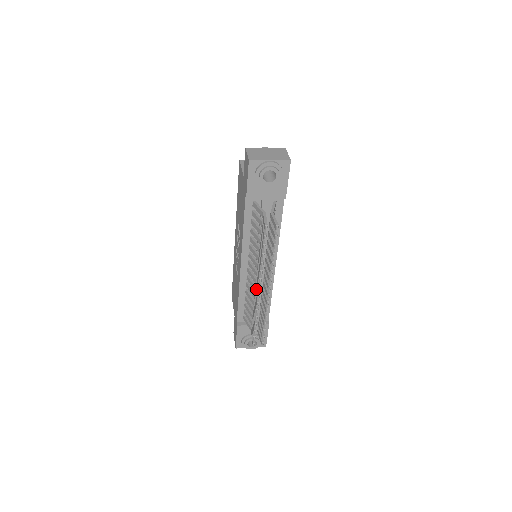
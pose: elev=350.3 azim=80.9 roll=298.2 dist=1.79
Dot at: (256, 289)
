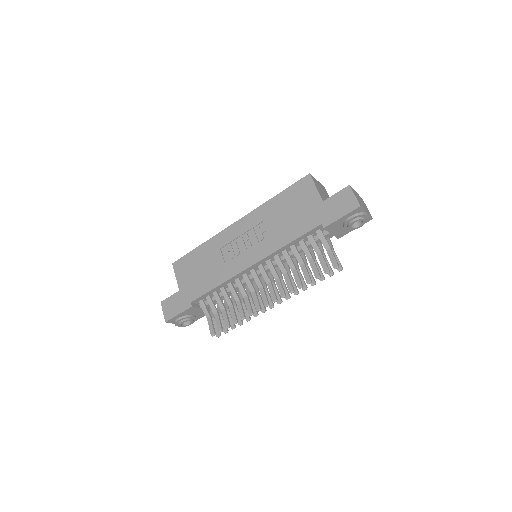
Dot at: (261, 295)
